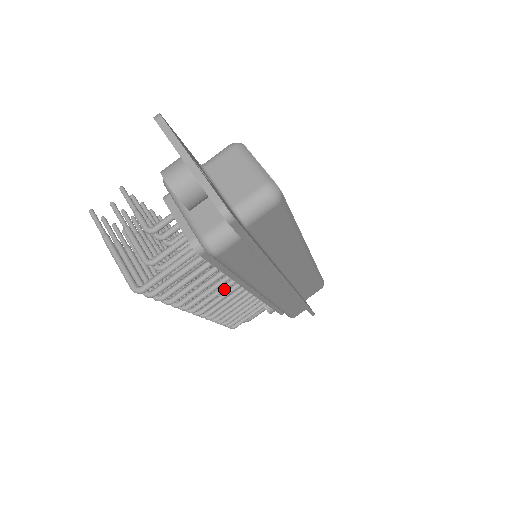
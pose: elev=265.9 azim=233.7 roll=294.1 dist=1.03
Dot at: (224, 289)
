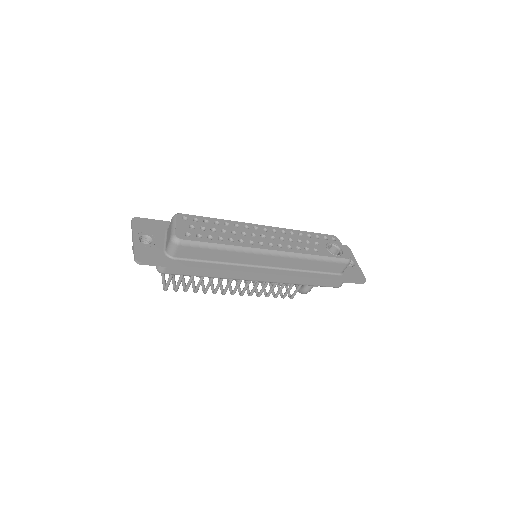
Dot at: (231, 280)
